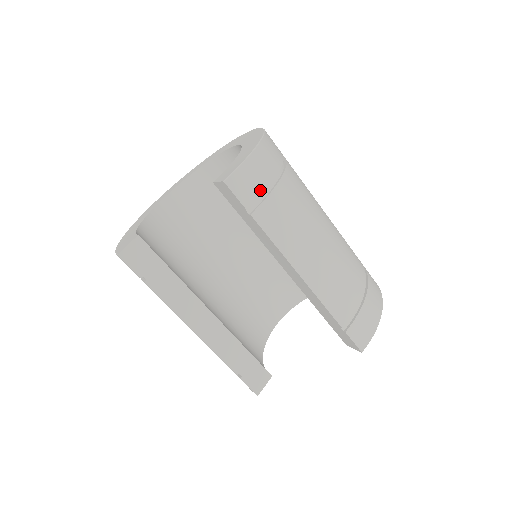
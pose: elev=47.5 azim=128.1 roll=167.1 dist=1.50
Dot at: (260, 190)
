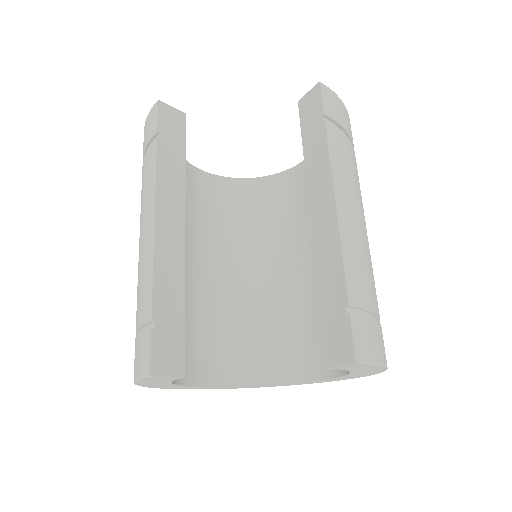
Dot at: (340, 122)
